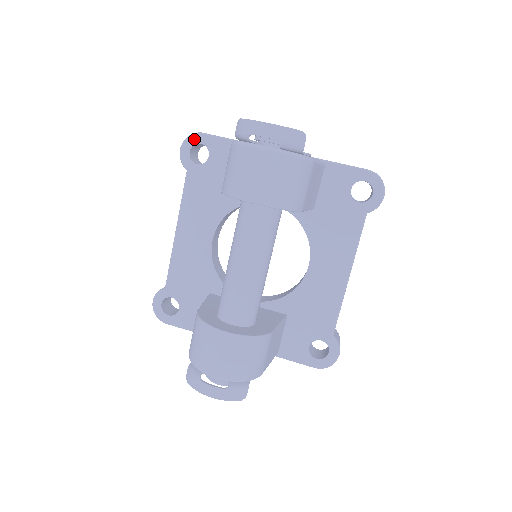
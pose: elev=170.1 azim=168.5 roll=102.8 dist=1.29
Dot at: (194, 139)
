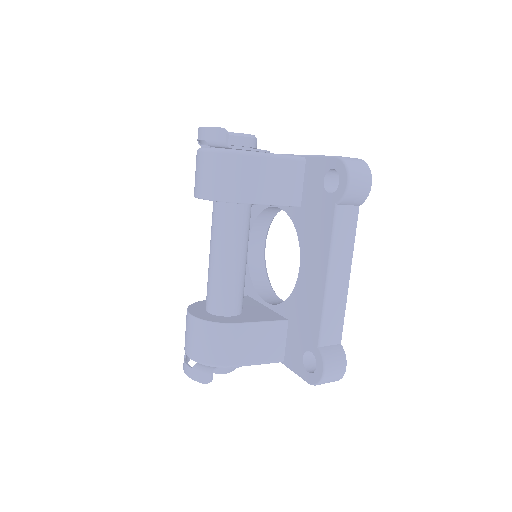
Dot at: occluded
